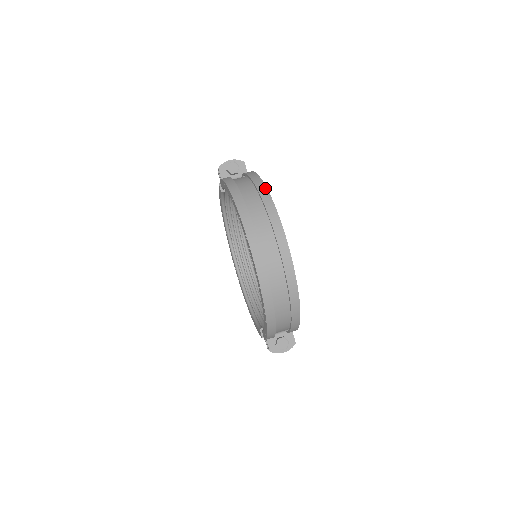
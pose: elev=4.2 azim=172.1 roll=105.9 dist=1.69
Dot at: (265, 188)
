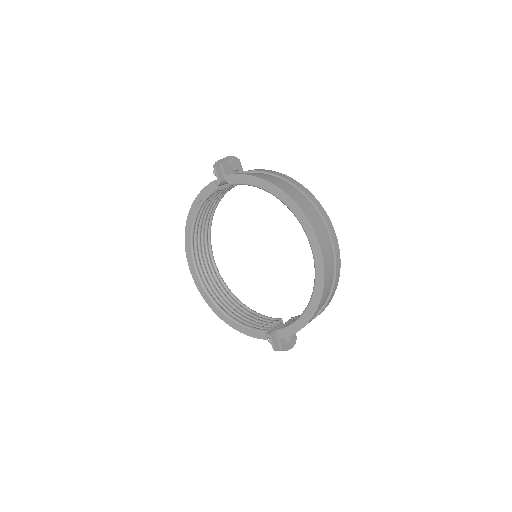
Dot at: (301, 184)
